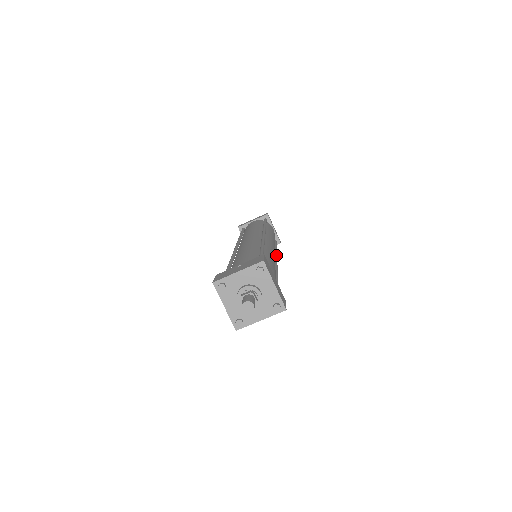
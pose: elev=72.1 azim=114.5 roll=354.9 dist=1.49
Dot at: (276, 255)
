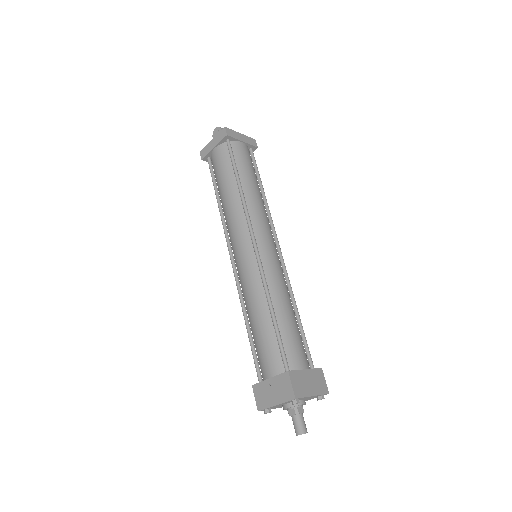
Dot at: (271, 222)
